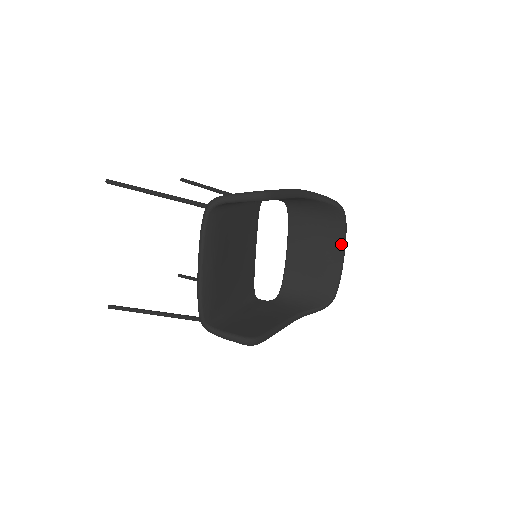
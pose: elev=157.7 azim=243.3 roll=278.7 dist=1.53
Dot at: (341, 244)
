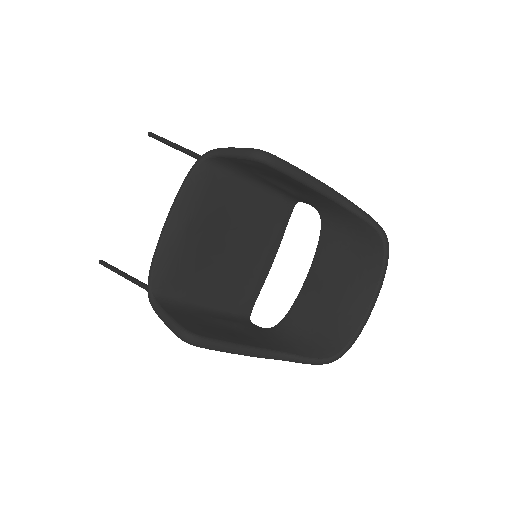
Dot at: (373, 287)
